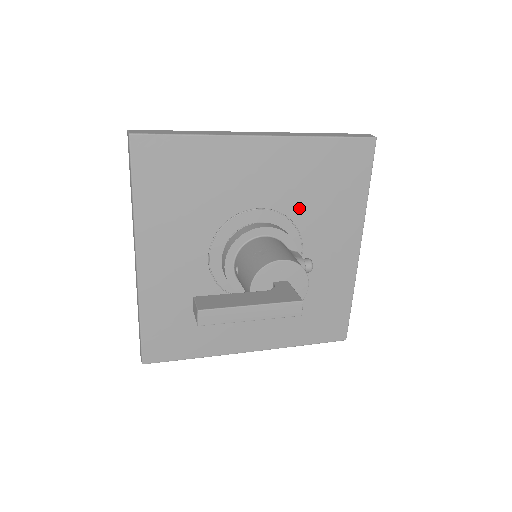
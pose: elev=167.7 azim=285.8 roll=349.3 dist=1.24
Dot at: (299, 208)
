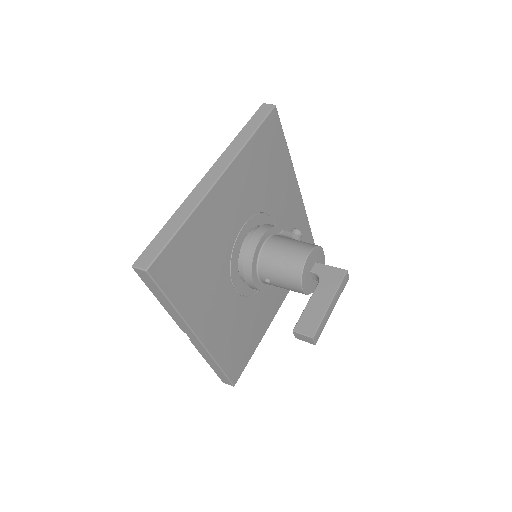
Dot at: (261, 200)
